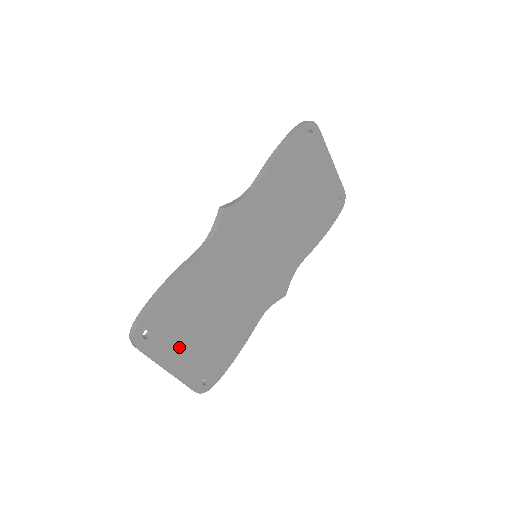
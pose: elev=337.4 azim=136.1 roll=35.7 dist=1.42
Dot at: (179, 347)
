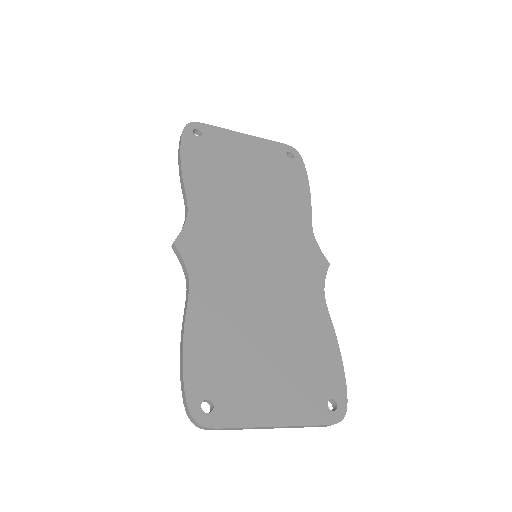
Dot at: (260, 393)
